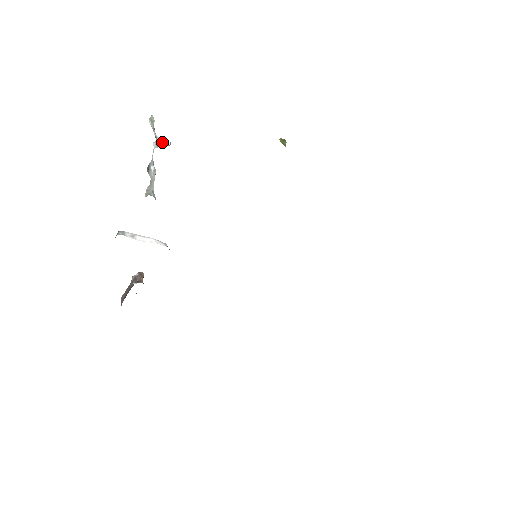
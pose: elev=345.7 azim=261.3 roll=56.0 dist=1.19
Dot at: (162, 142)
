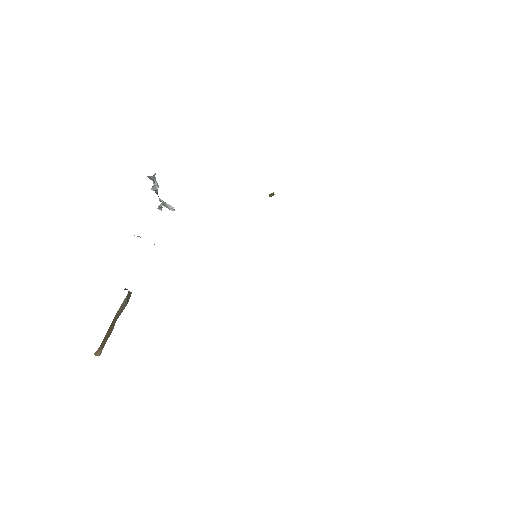
Dot at: (167, 204)
